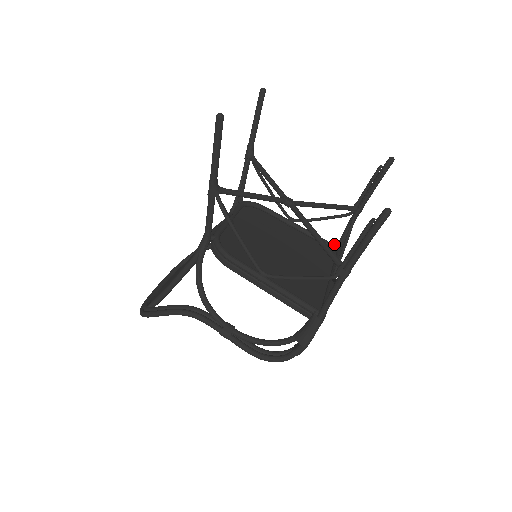
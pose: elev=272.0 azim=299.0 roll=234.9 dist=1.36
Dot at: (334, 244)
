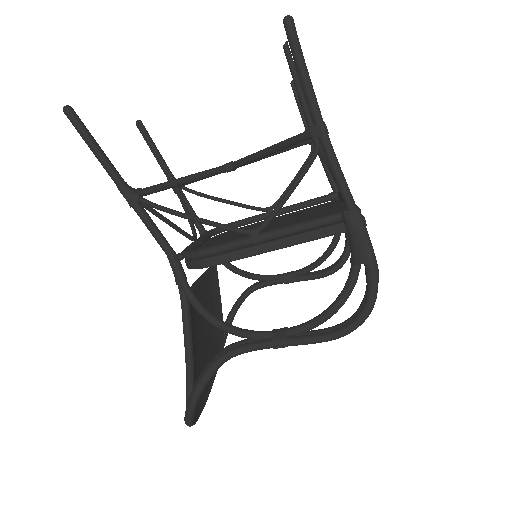
Dot at: (330, 194)
